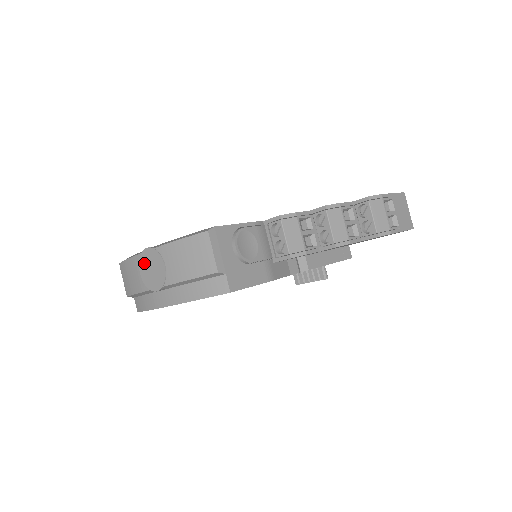
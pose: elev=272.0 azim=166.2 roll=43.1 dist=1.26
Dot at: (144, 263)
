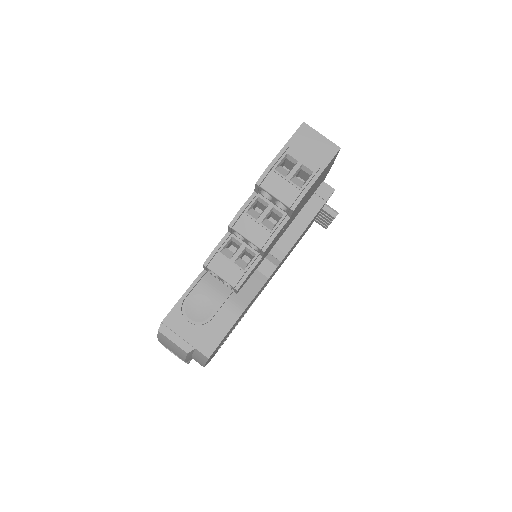
Dot at: occluded
